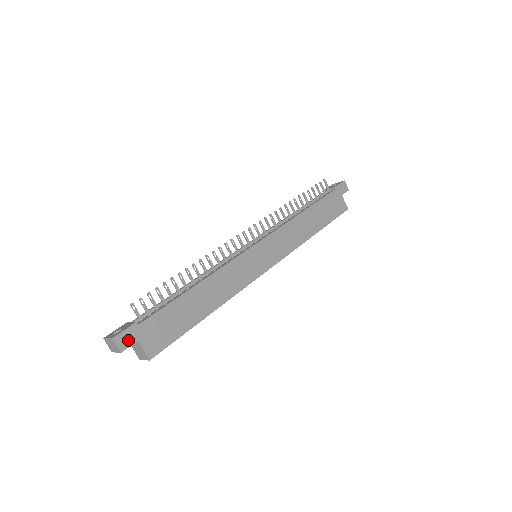
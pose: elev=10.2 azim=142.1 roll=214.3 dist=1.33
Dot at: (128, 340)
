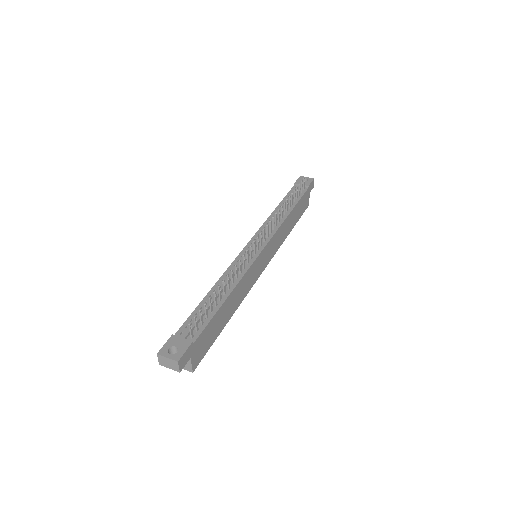
Dot at: (186, 360)
